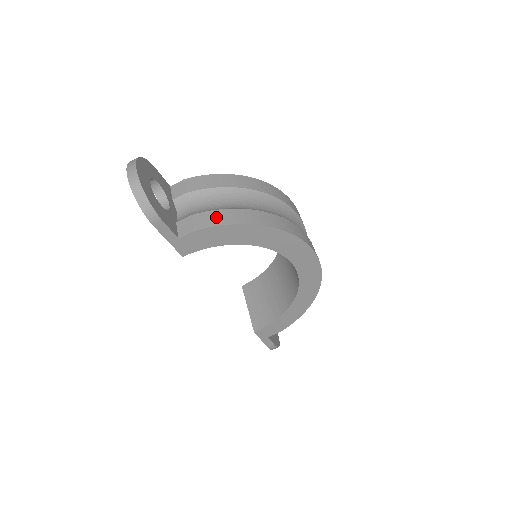
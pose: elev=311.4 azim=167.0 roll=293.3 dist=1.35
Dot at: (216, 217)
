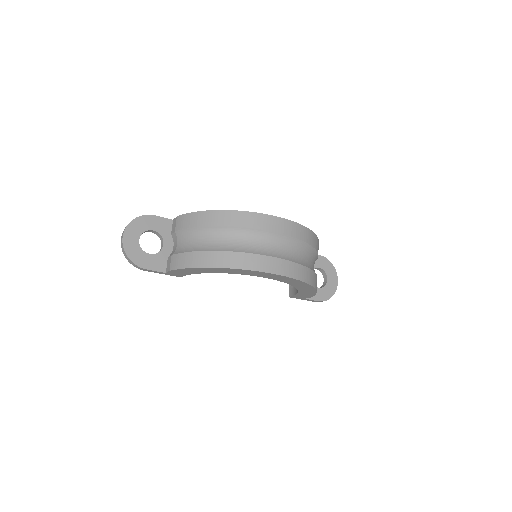
Dot at: (181, 260)
